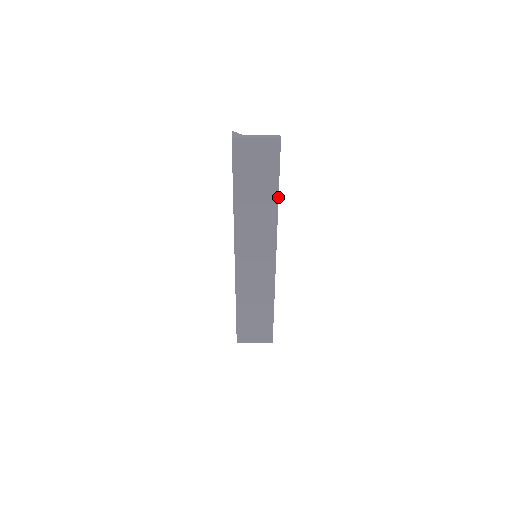
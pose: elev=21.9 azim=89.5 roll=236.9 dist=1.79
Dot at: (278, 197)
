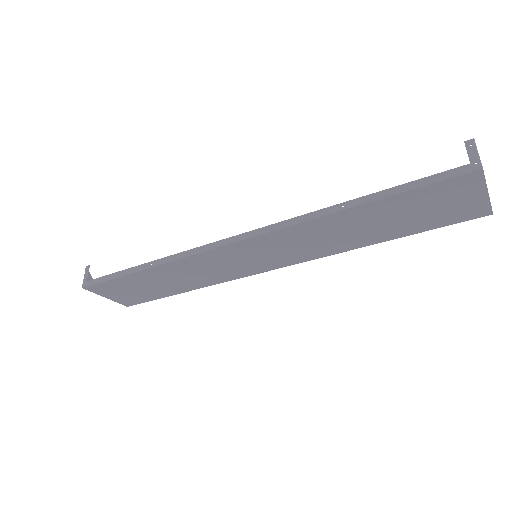
Dot at: (380, 242)
